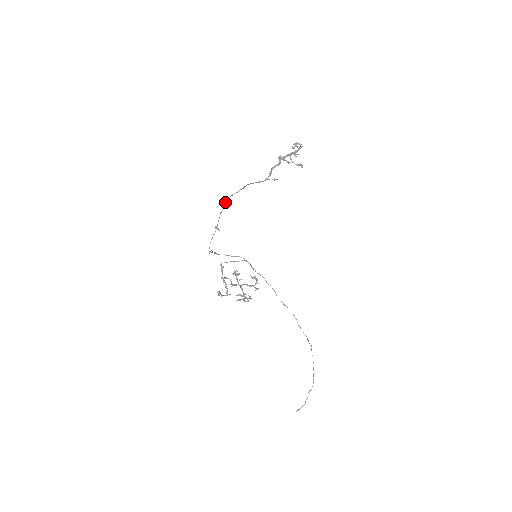
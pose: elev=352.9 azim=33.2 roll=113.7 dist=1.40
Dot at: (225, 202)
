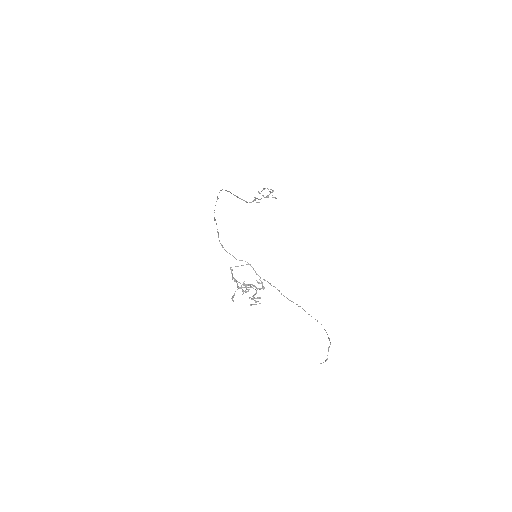
Dot at: occluded
